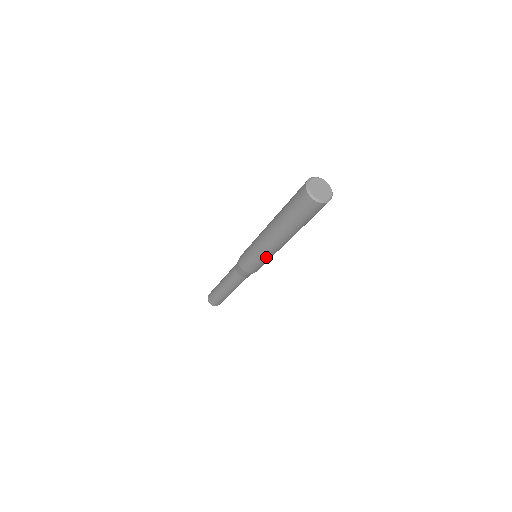
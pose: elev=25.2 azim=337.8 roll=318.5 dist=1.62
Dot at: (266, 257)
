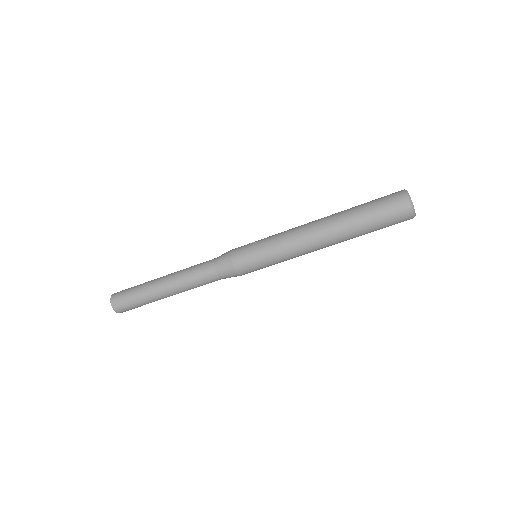
Dot at: (285, 259)
